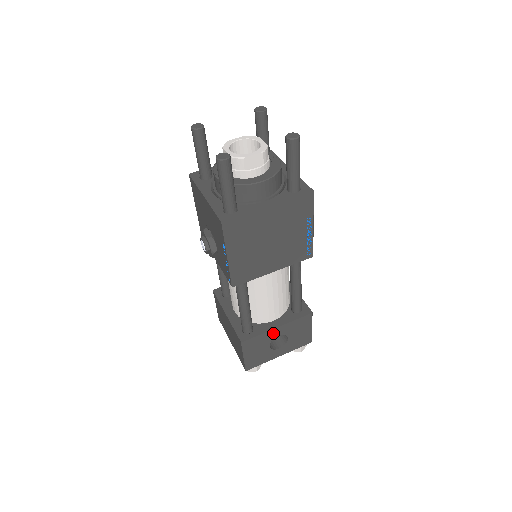
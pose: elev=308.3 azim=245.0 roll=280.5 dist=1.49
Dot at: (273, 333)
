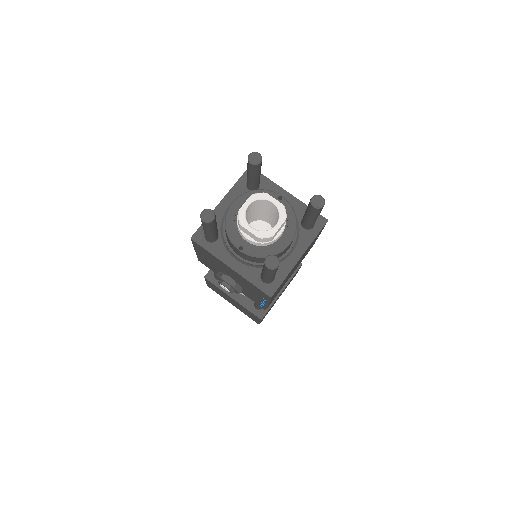
Dot at: occluded
